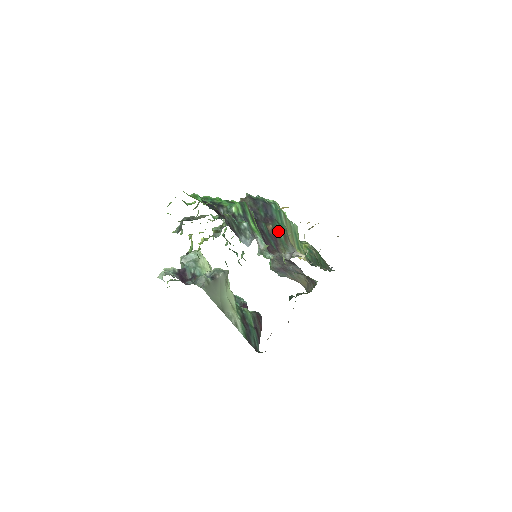
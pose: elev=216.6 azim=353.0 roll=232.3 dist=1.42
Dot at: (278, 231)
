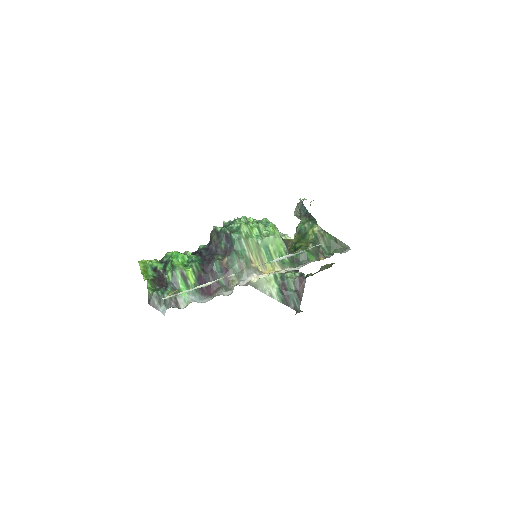
Dot at: (233, 262)
